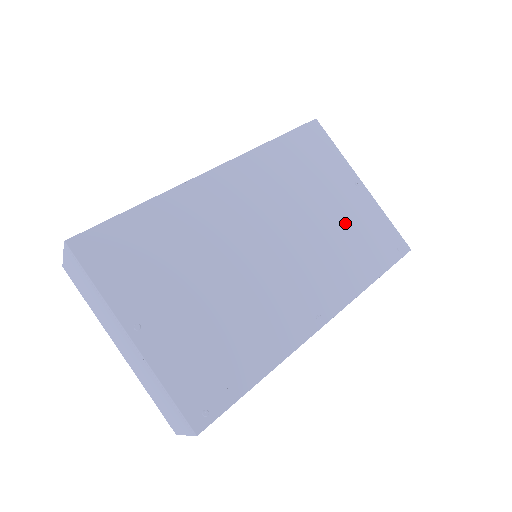
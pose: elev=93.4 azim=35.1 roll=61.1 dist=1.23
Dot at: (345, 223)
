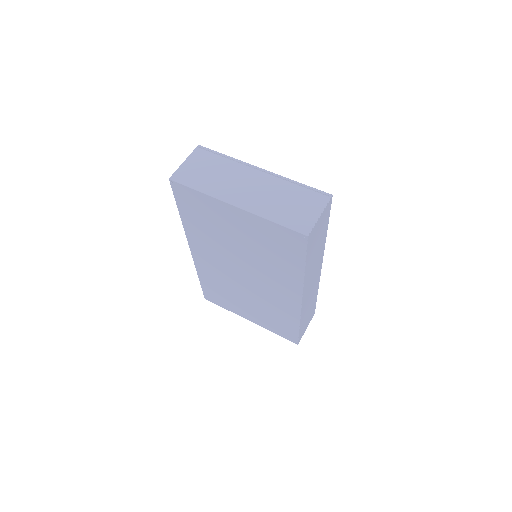
Dot at: occluded
